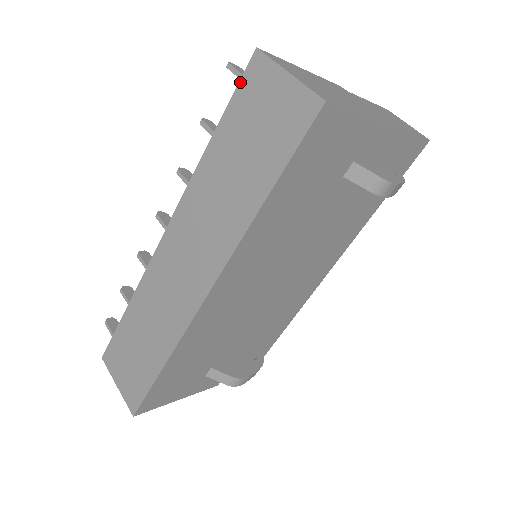
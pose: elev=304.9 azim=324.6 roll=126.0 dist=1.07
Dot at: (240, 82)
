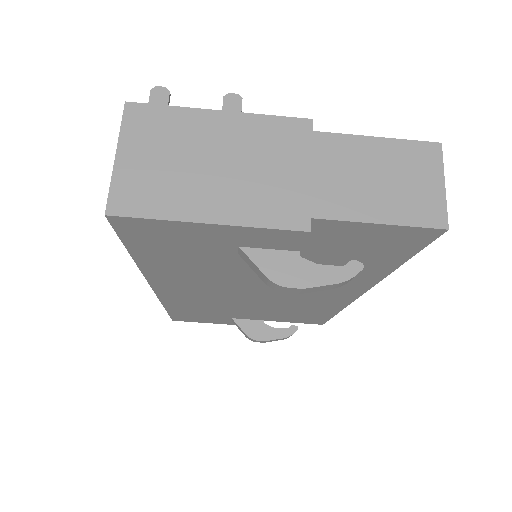
Dot at: occluded
